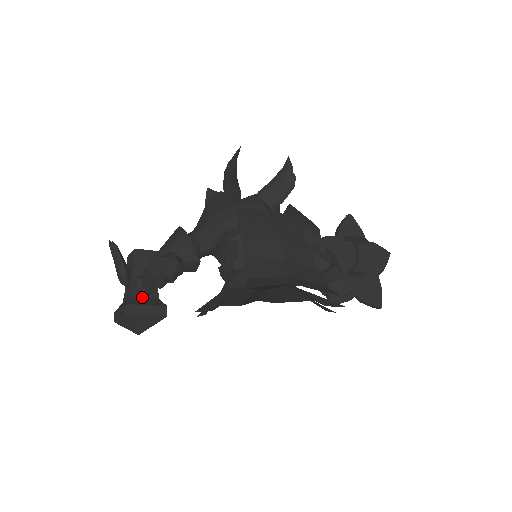
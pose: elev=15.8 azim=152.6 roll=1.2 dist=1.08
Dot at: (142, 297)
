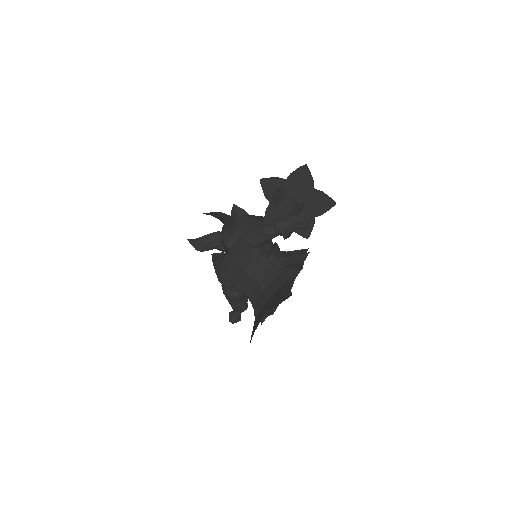
Dot at: occluded
